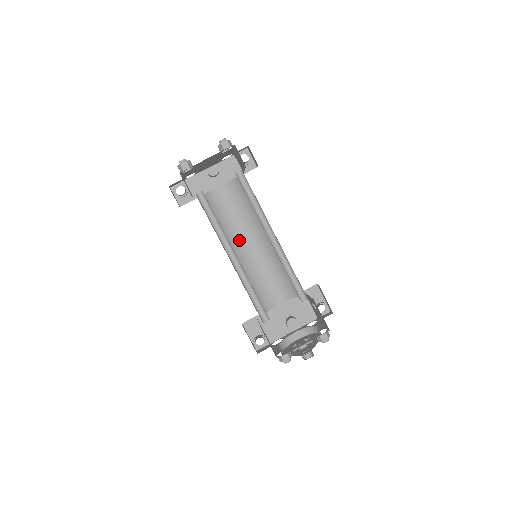
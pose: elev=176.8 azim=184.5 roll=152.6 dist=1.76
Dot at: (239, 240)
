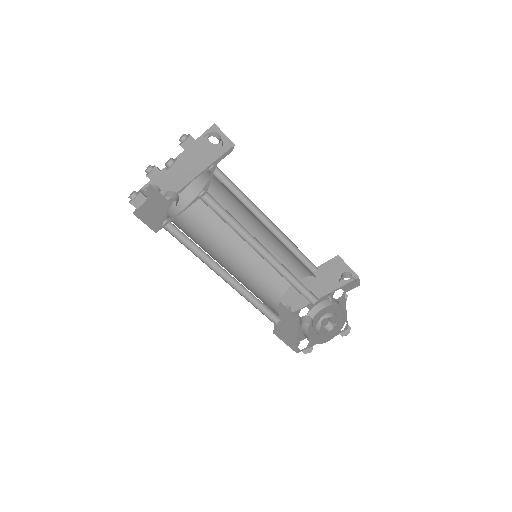
Dot at: occluded
